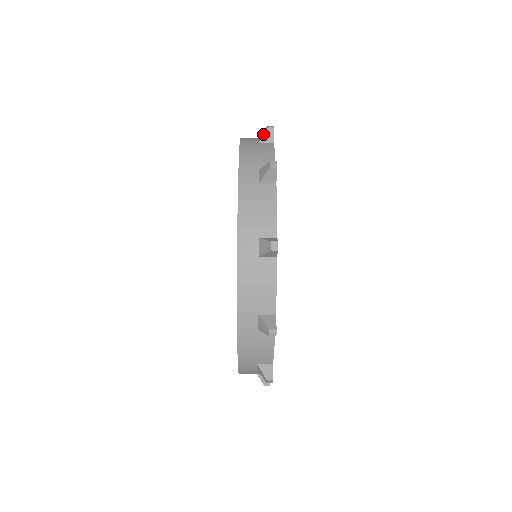
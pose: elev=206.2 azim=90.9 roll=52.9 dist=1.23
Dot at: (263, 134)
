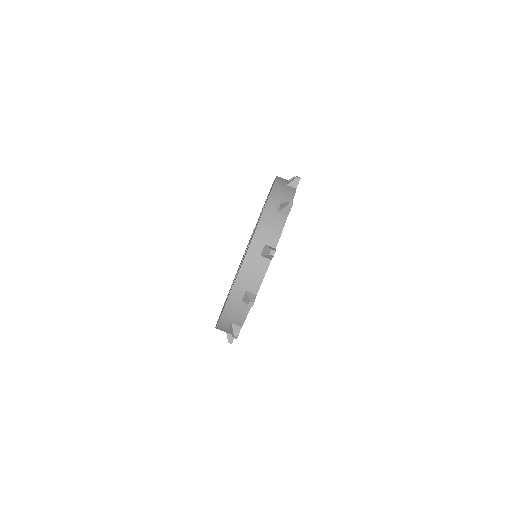
Dot at: occluded
